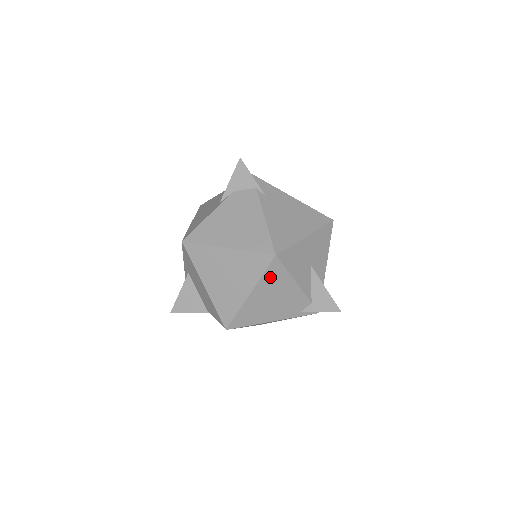
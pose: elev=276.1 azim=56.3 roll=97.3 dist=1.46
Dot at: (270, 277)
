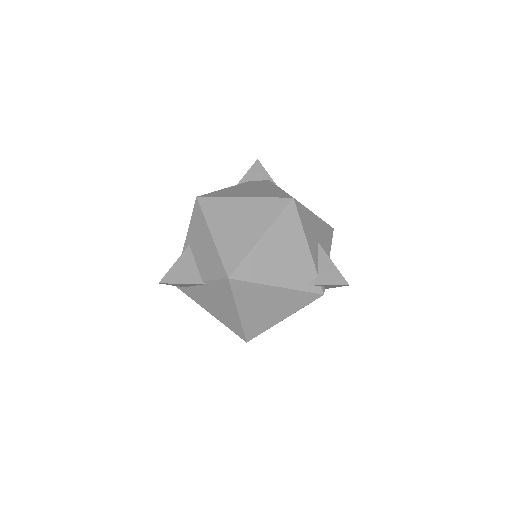
Dot at: (284, 223)
